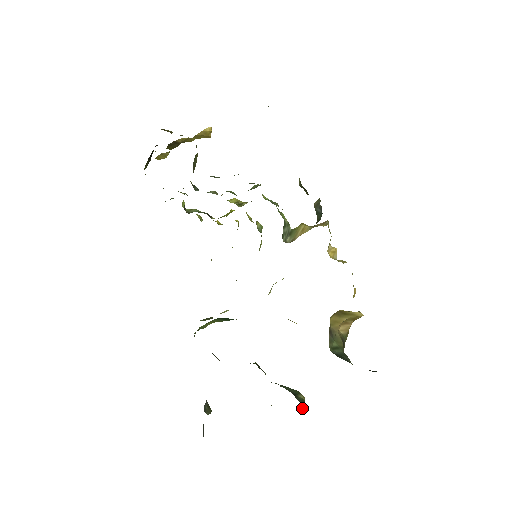
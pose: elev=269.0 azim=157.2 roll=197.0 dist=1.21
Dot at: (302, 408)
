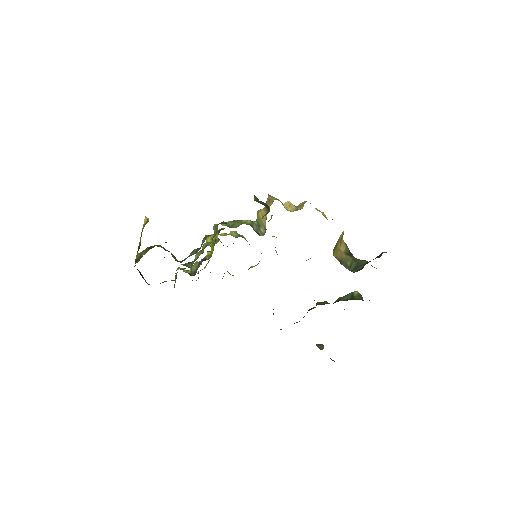
Dot at: occluded
